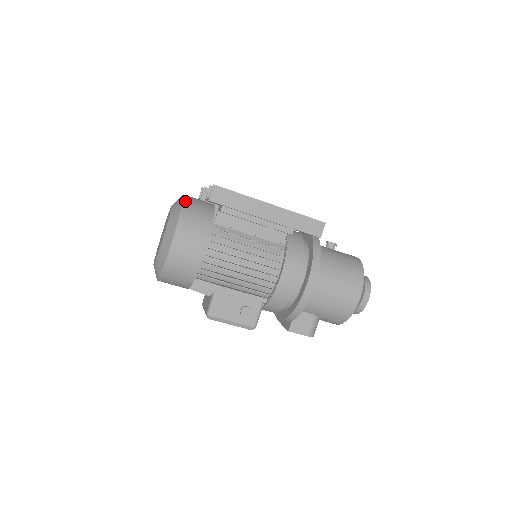
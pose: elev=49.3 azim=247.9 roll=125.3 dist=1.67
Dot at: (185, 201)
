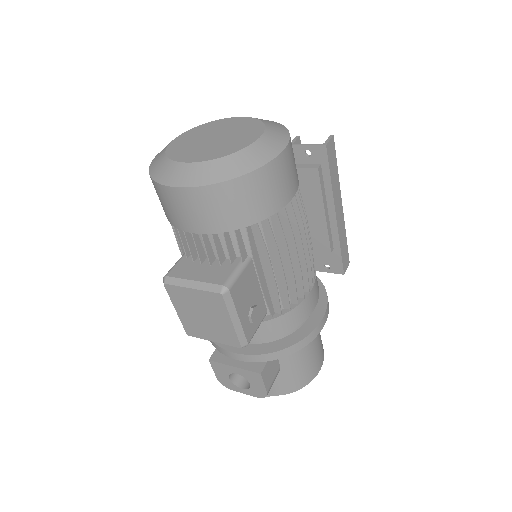
Dot at: occluded
